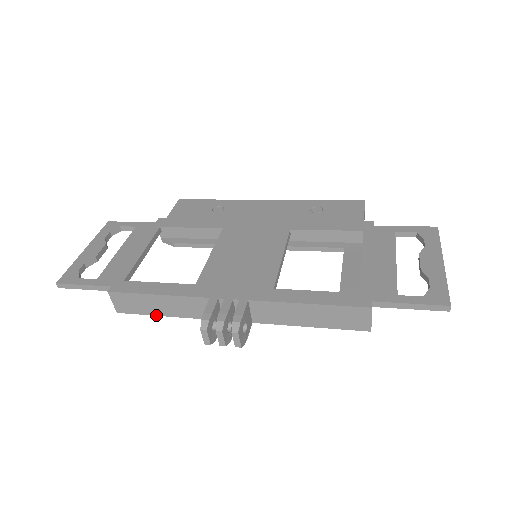
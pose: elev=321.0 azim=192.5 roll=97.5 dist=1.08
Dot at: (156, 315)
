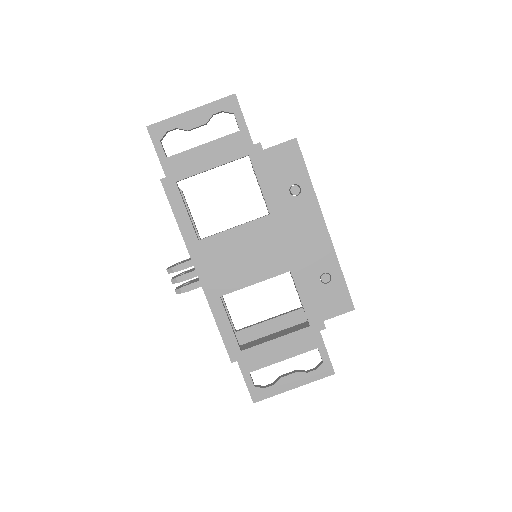
Dot at: occluded
